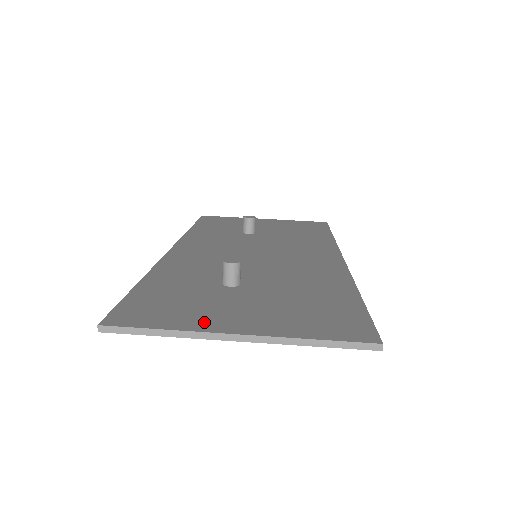
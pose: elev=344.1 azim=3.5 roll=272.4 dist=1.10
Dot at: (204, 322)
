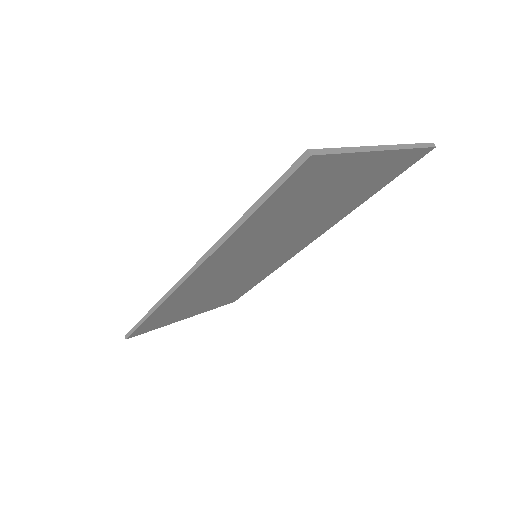
Dot at: occluded
